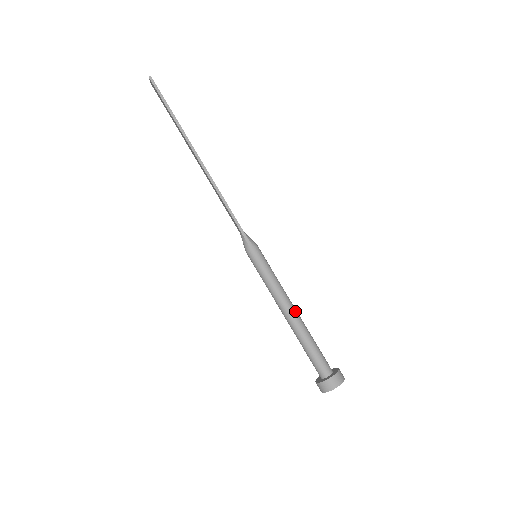
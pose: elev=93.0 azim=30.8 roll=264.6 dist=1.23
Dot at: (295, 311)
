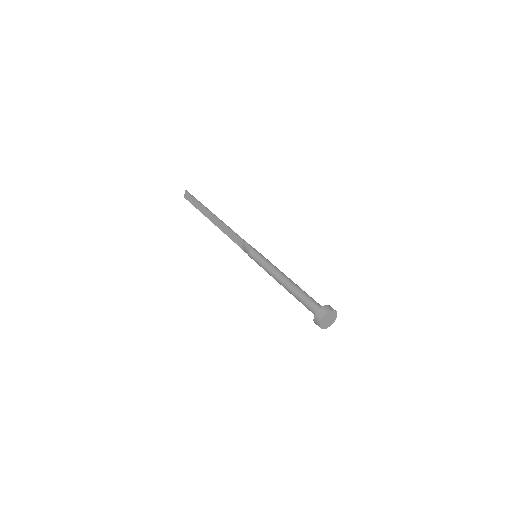
Dot at: (289, 279)
